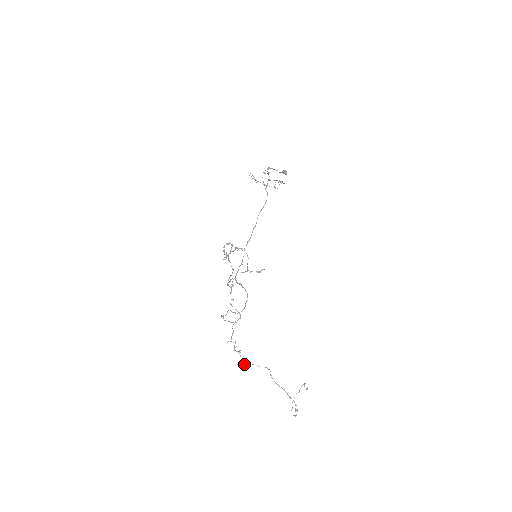
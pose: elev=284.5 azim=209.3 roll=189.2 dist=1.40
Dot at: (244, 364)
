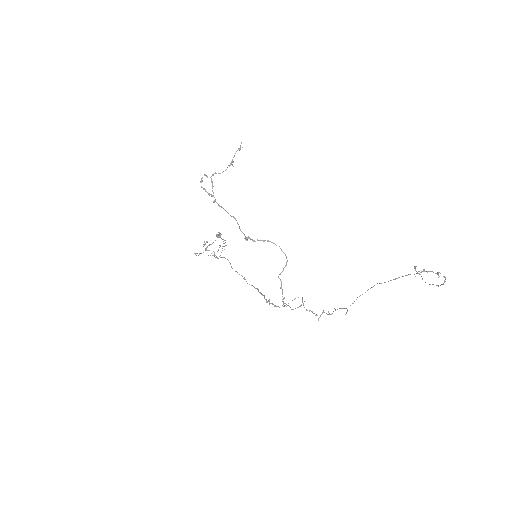
Dot at: occluded
